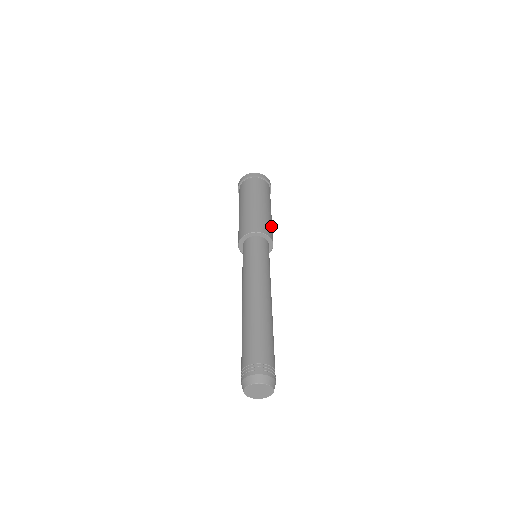
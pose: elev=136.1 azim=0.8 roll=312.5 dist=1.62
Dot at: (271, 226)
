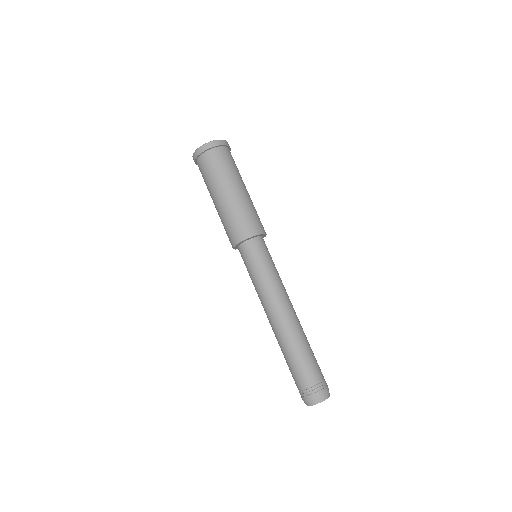
Dot at: (256, 213)
